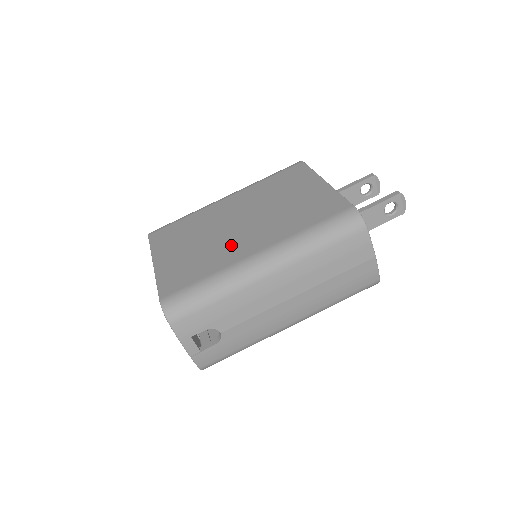
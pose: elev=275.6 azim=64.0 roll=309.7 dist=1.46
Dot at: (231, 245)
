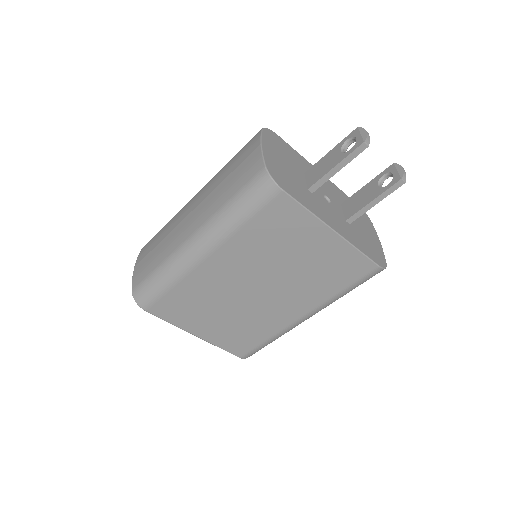
Dot at: (268, 314)
